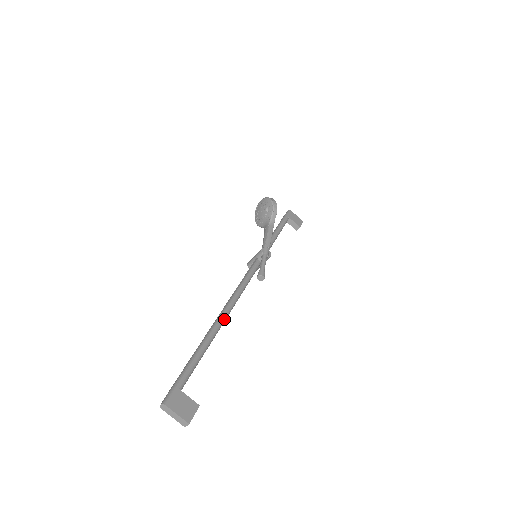
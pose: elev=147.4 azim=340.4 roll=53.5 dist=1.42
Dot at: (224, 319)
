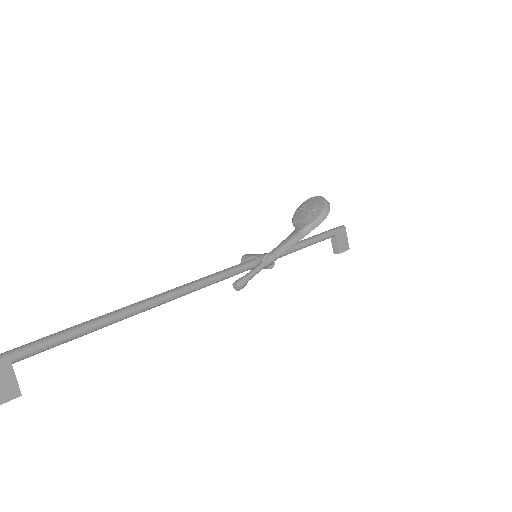
Dot at: (149, 307)
